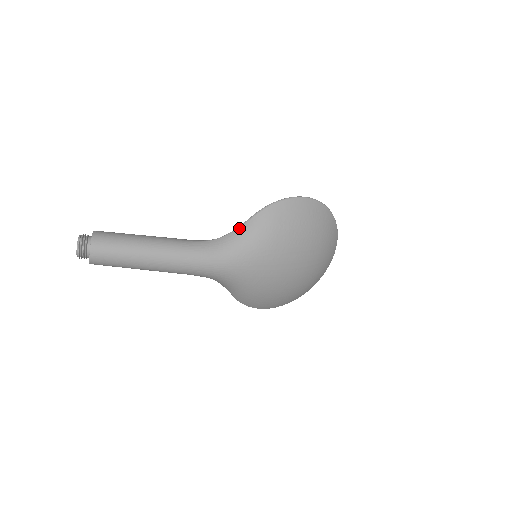
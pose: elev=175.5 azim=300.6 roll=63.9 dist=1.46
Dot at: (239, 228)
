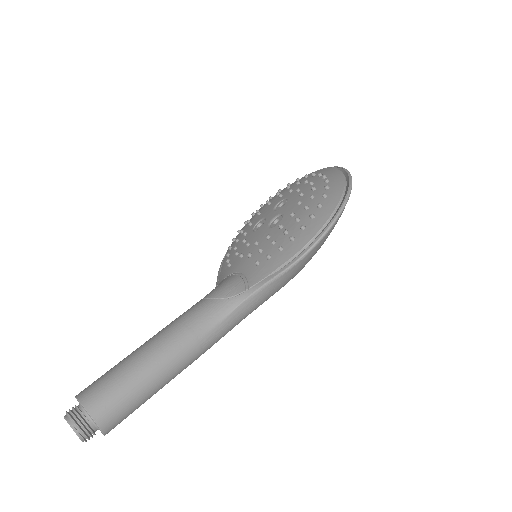
Dot at: (263, 289)
